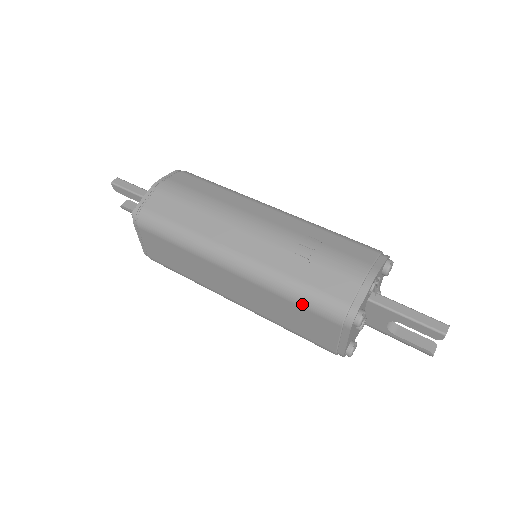
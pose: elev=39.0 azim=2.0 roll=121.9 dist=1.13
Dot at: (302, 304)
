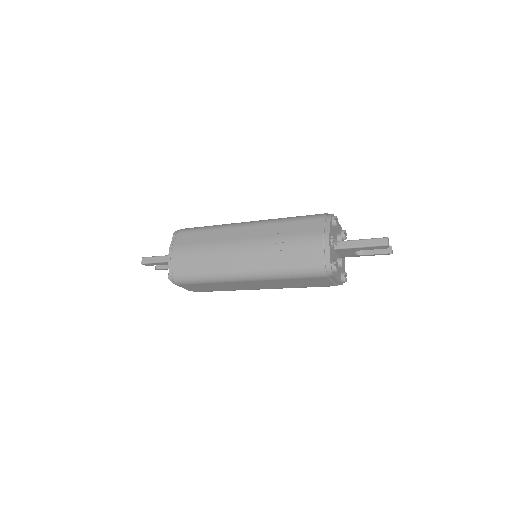
Dot at: (299, 278)
